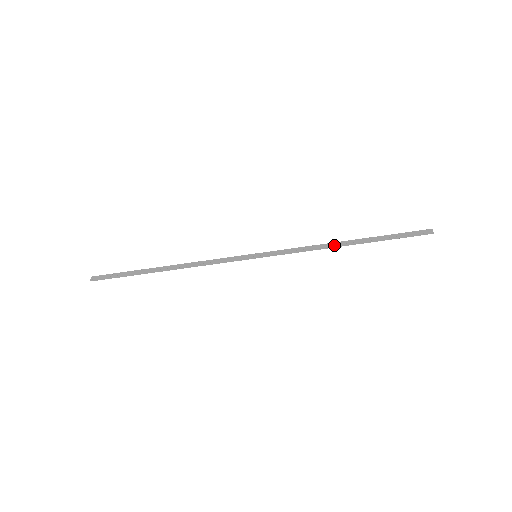
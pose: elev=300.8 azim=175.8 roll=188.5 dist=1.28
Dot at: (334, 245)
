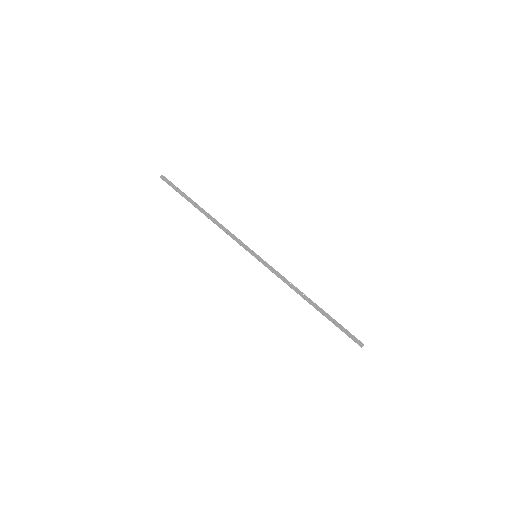
Dot at: (302, 295)
